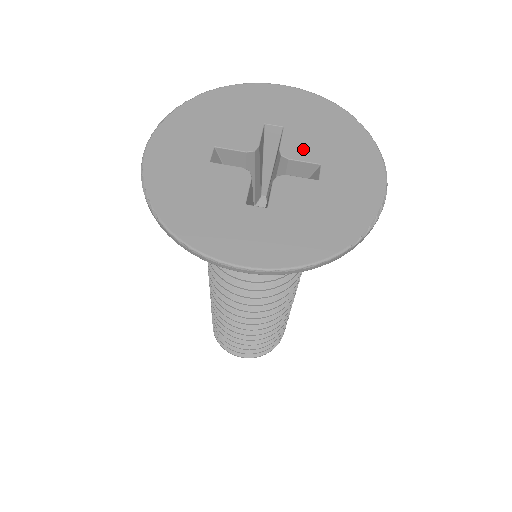
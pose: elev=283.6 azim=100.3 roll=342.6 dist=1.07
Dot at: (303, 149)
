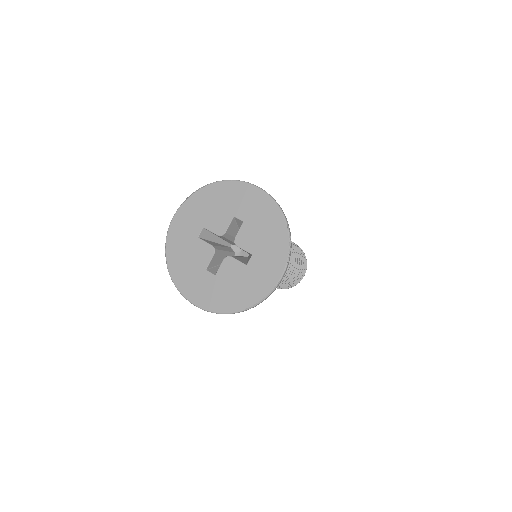
Dot at: (247, 241)
